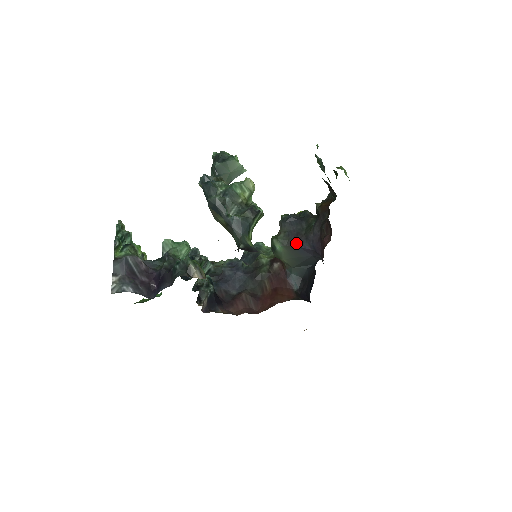
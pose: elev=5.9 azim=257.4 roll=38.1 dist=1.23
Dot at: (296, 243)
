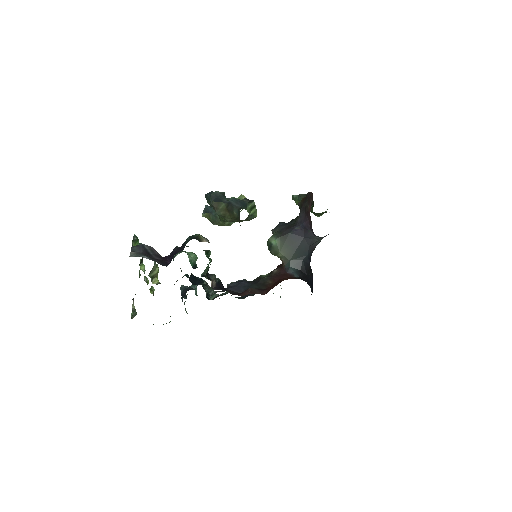
Dot at: (288, 231)
